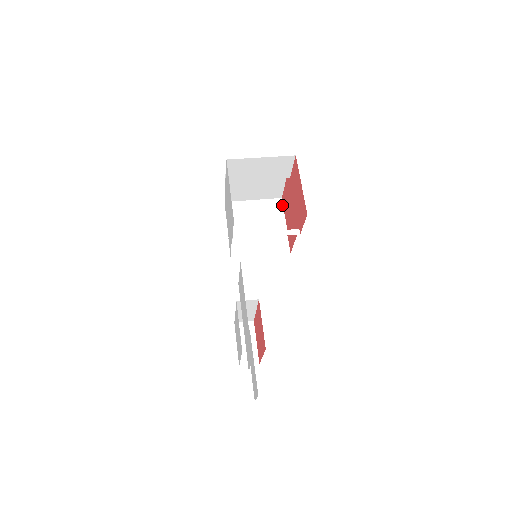
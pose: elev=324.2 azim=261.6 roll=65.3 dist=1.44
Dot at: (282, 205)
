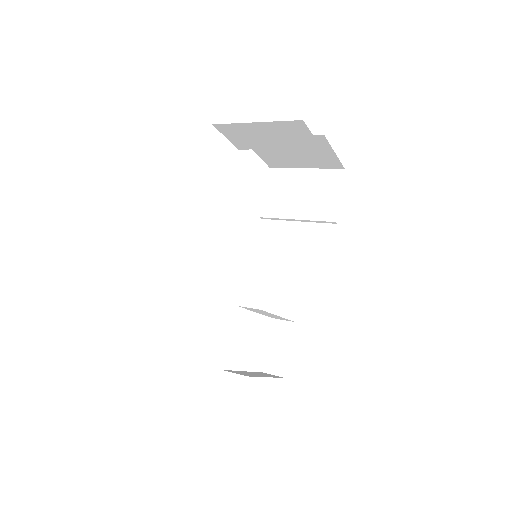
Dot at: (341, 180)
